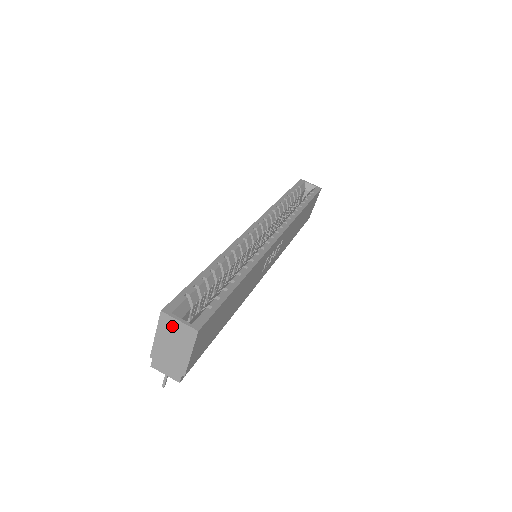
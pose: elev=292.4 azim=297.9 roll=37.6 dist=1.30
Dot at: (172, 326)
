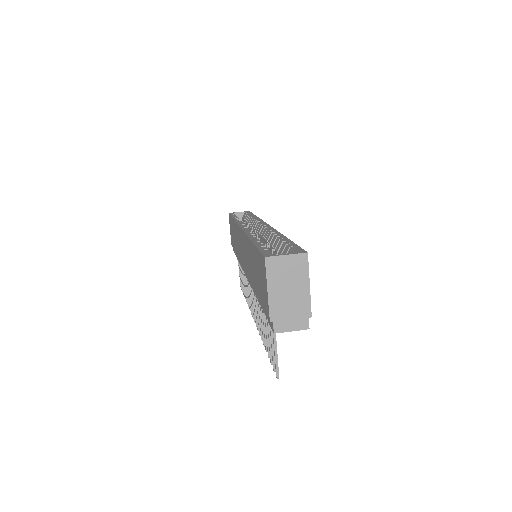
Dot at: (281, 266)
